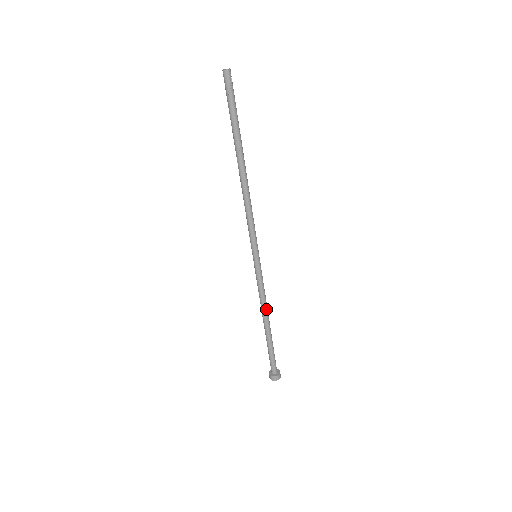
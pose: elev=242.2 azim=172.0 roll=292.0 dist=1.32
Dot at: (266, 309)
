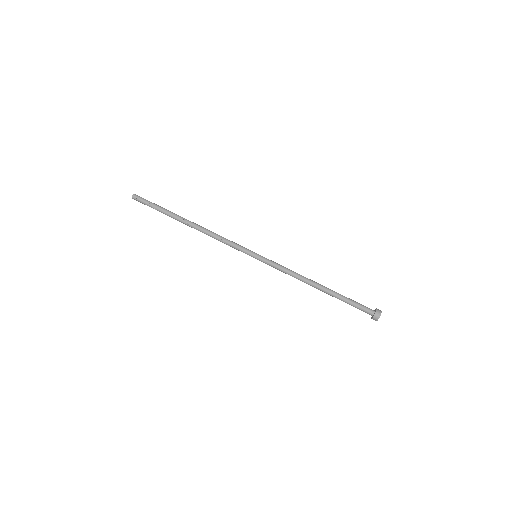
Dot at: (304, 277)
